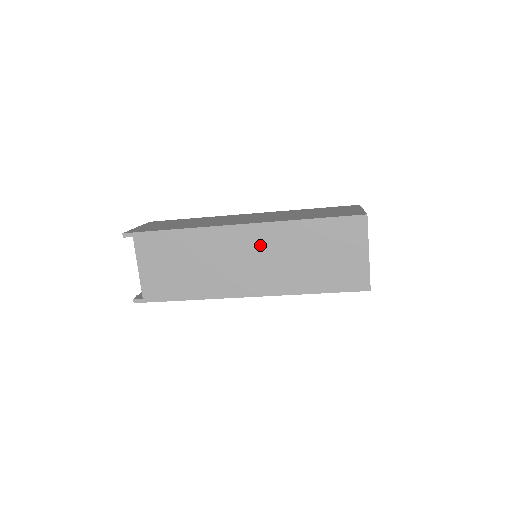
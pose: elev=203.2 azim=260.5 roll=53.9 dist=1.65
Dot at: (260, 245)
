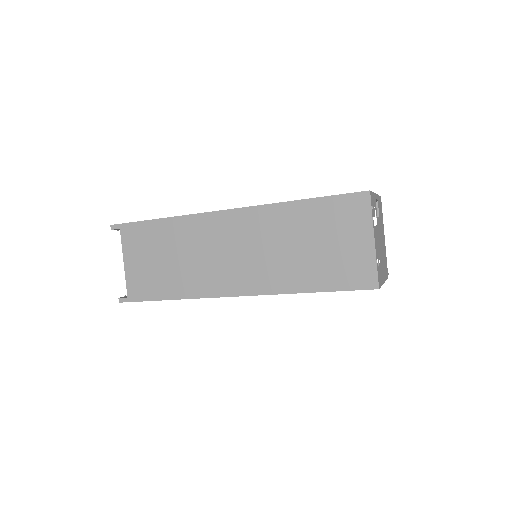
Dot at: (247, 233)
